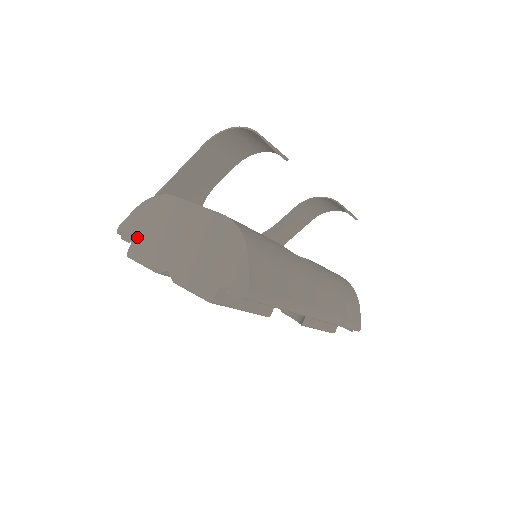
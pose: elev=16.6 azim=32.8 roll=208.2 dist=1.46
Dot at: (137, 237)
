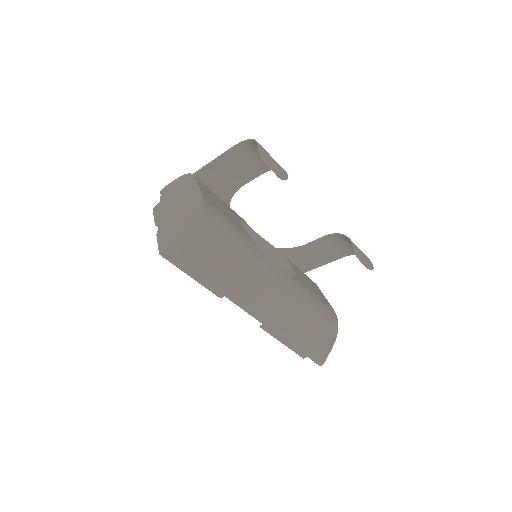
Dot at: (164, 198)
